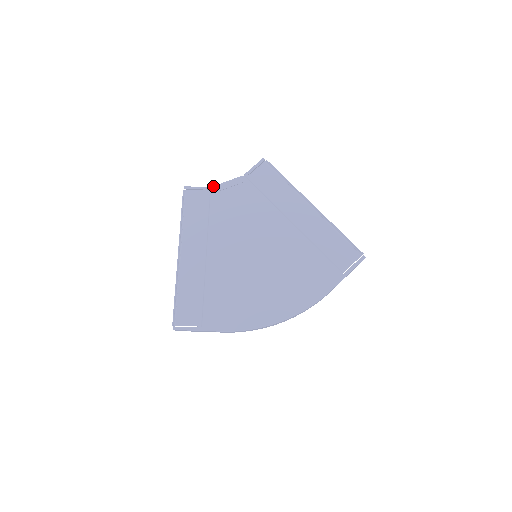
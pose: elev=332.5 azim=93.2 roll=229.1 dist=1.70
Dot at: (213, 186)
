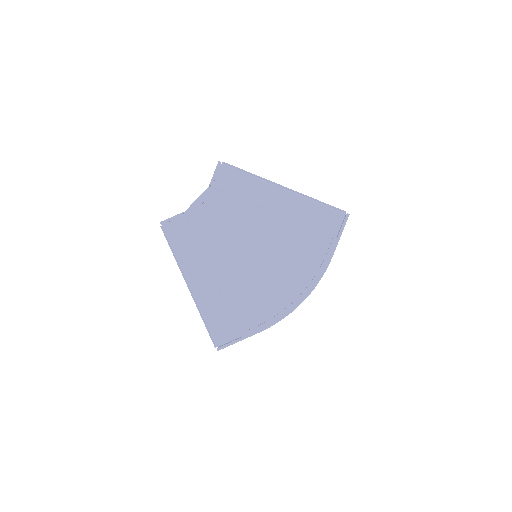
Dot at: (186, 210)
